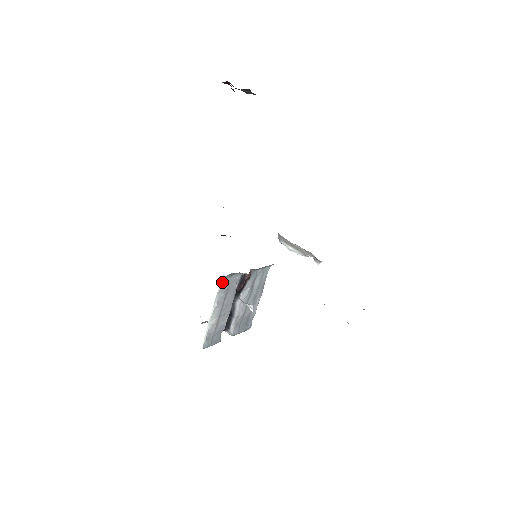
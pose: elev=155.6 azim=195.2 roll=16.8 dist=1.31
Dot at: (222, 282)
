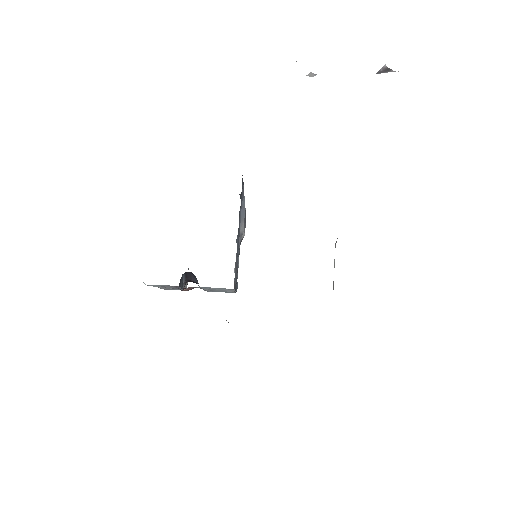
Dot at: (145, 284)
